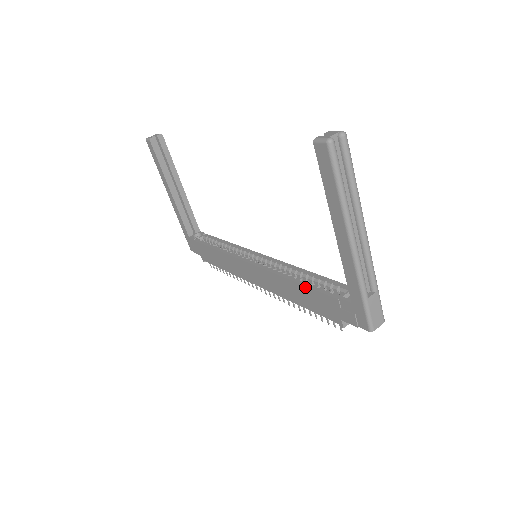
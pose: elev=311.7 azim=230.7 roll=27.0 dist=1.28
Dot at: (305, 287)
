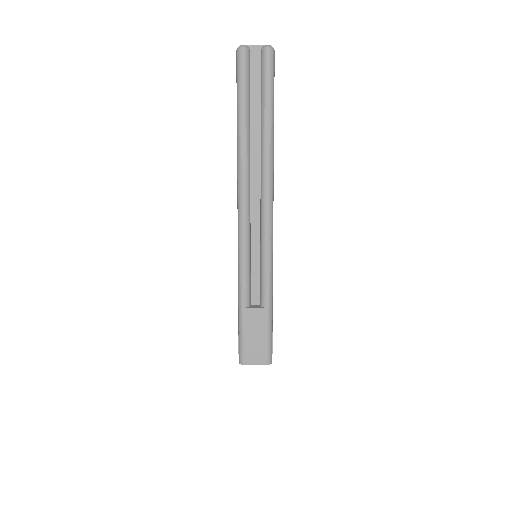
Dot at: occluded
